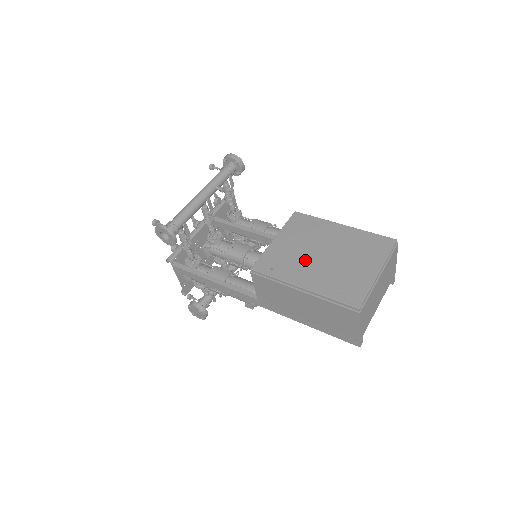
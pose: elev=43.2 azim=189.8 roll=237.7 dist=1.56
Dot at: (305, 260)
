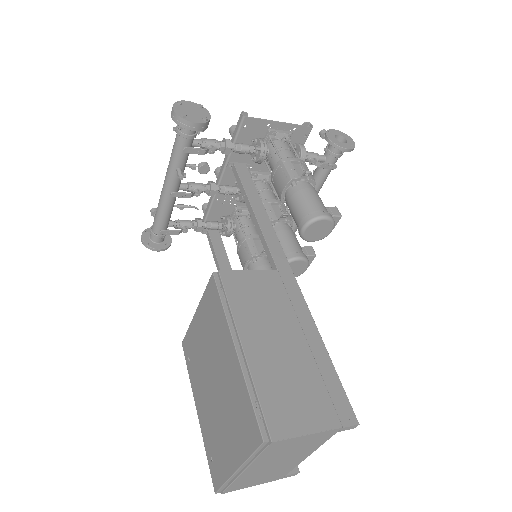
Dot at: (203, 375)
